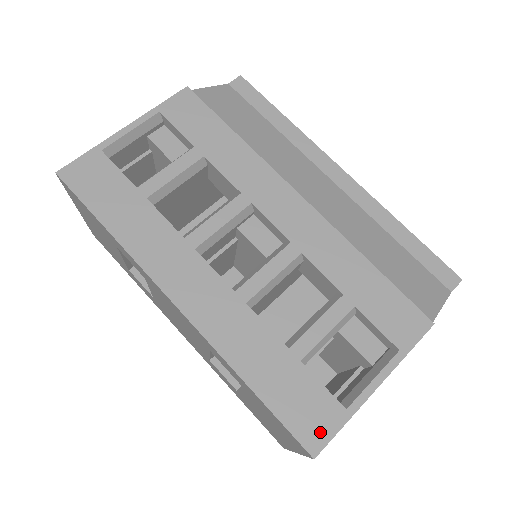
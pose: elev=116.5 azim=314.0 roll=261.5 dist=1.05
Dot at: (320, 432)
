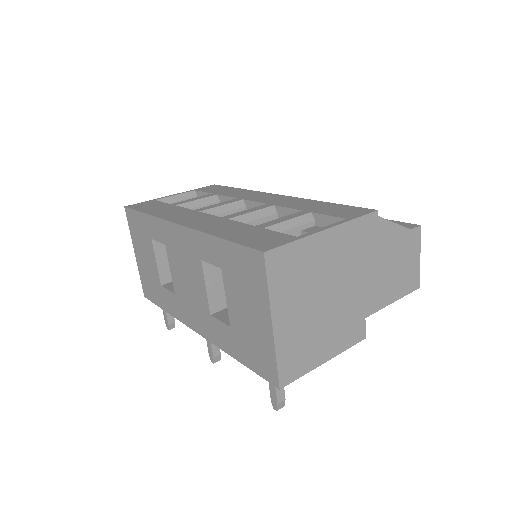
Dot at: (272, 244)
